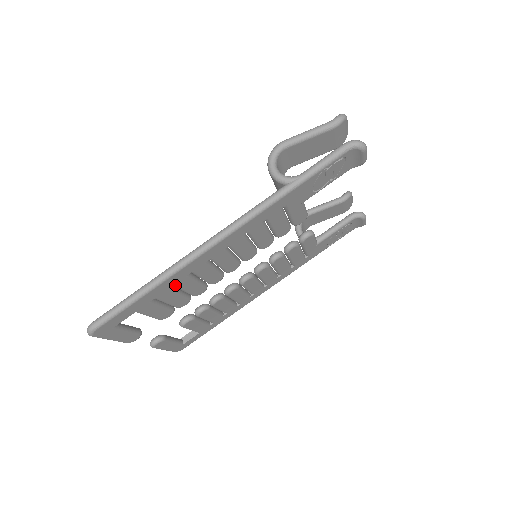
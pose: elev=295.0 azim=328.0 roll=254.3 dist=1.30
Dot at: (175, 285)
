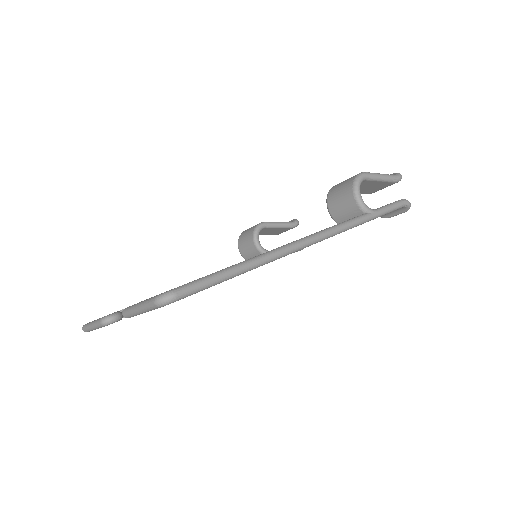
Dot at: occluded
